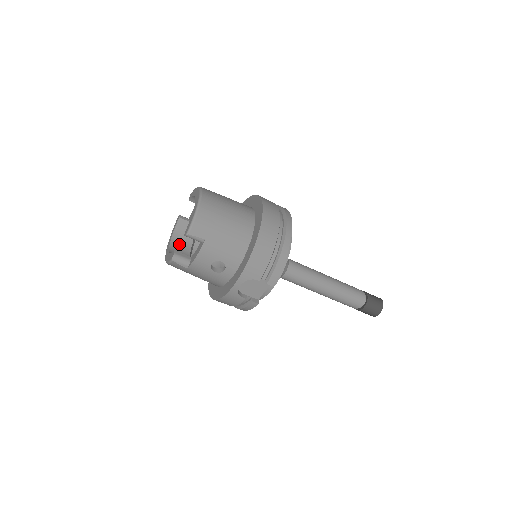
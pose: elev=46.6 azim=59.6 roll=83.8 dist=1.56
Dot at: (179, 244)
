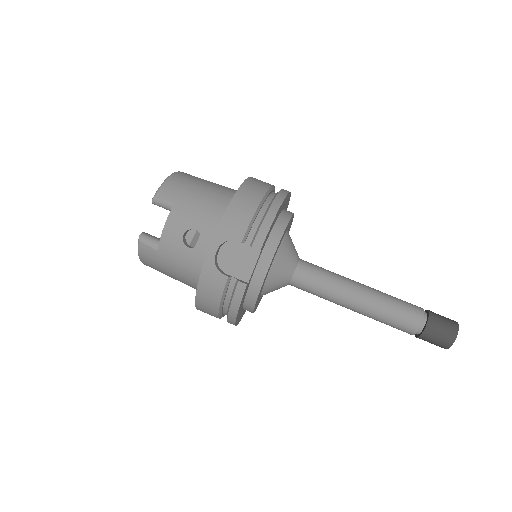
Dot at: occluded
